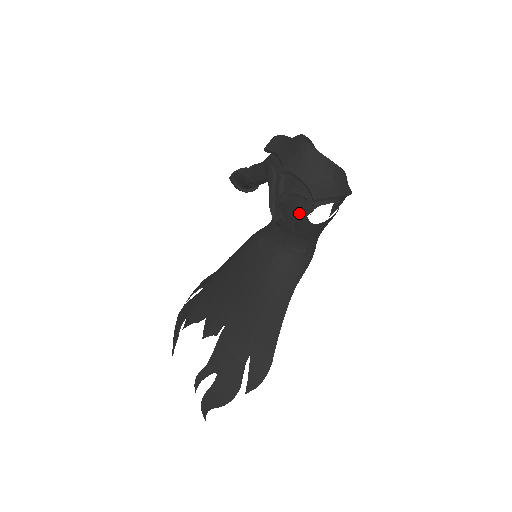
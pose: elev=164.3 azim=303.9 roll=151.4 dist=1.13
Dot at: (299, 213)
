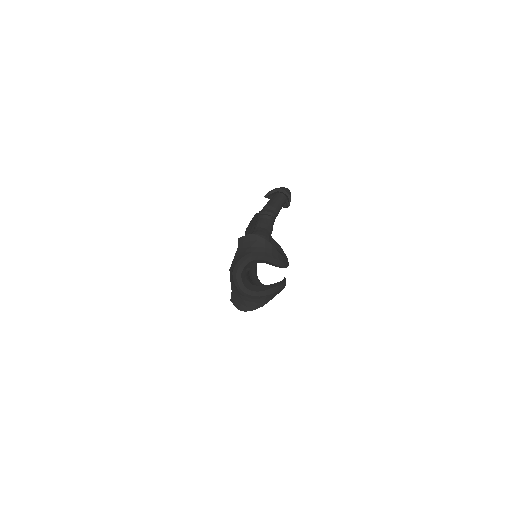
Dot at: occluded
